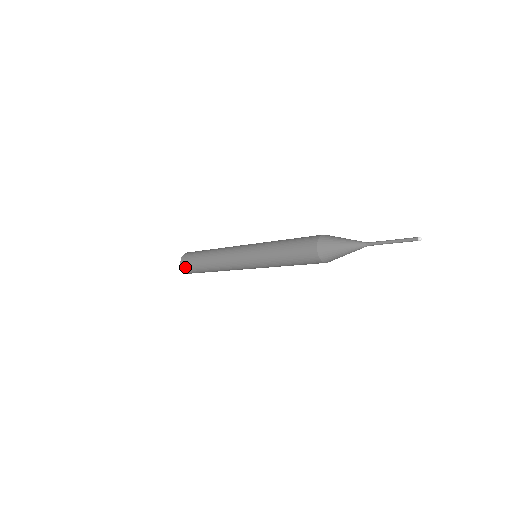
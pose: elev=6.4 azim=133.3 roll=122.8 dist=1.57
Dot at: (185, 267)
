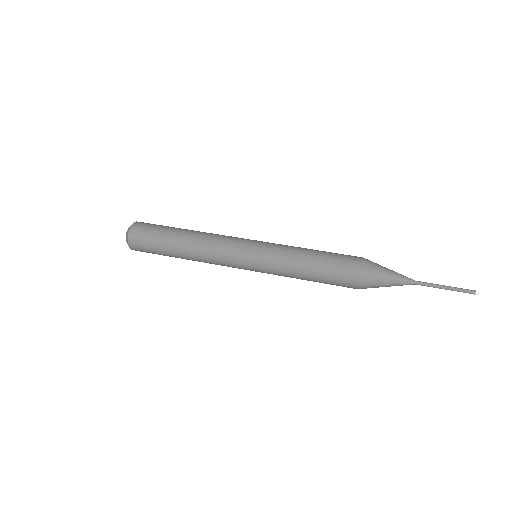
Dot at: (138, 250)
